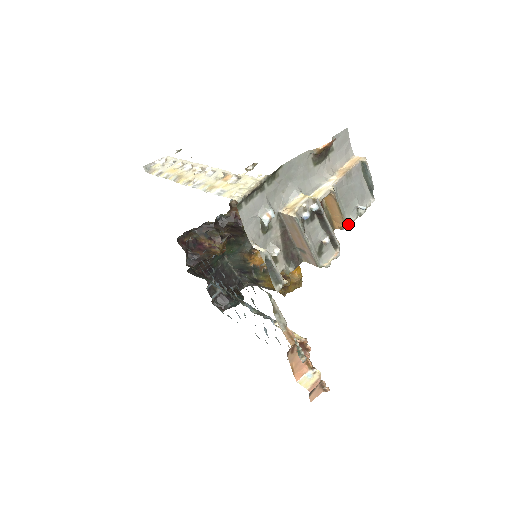
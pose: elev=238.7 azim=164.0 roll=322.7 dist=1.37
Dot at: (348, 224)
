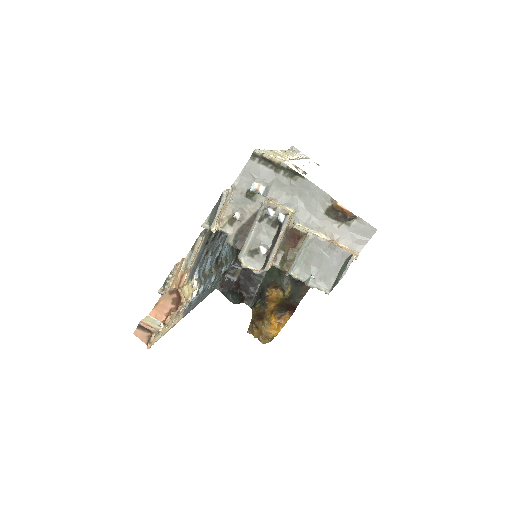
Dot at: (291, 273)
